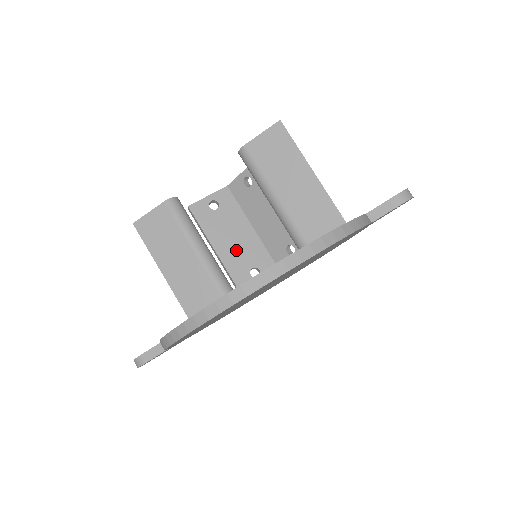
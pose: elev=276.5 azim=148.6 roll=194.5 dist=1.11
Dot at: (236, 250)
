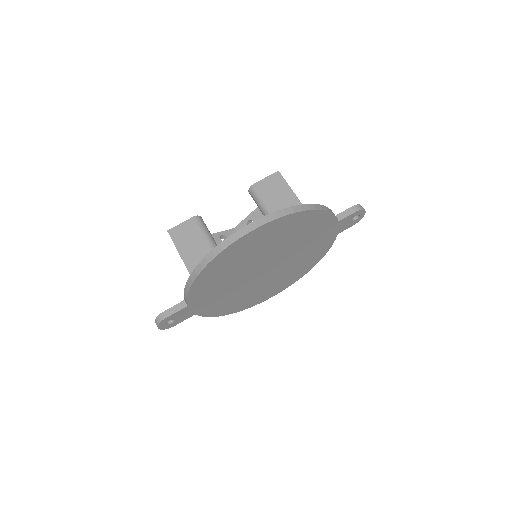
Dot at: occluded
